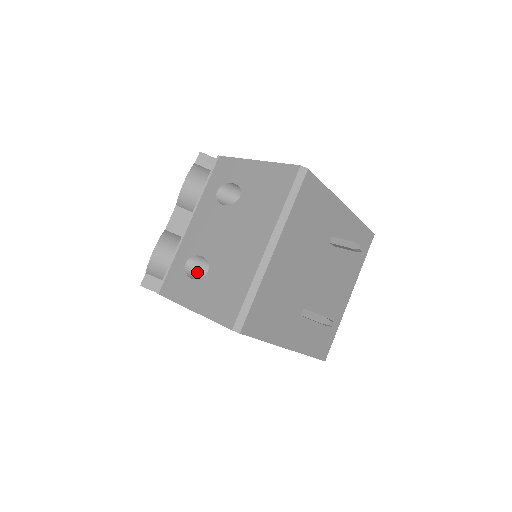
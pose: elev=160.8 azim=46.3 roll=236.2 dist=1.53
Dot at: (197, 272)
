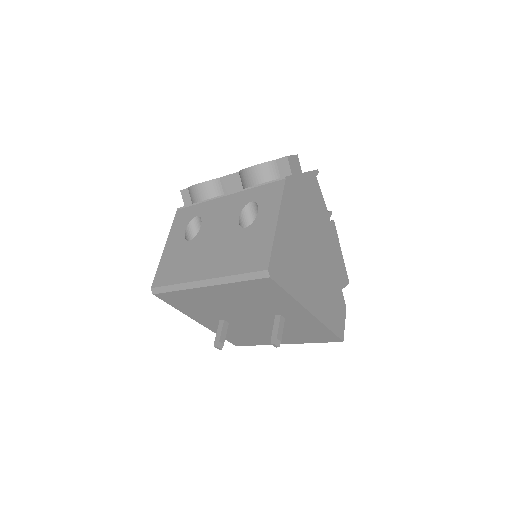
Dot at: (197, 228)
